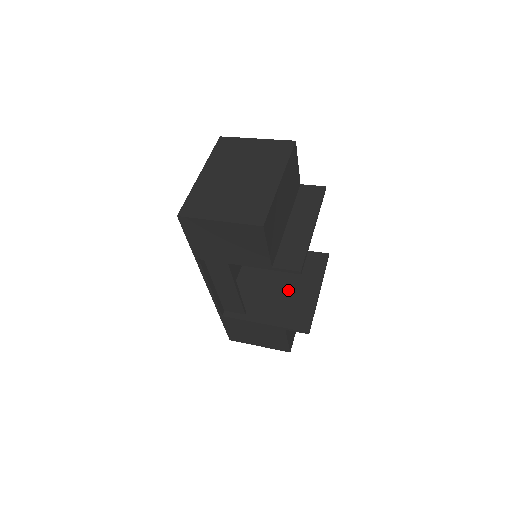
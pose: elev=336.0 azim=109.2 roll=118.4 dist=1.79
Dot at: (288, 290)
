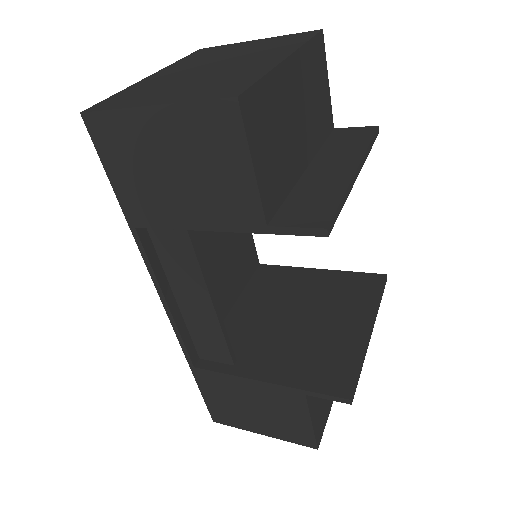
Dot at: (314, 327)
